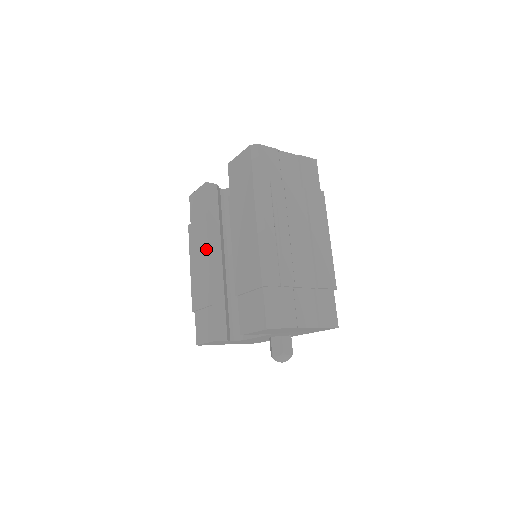
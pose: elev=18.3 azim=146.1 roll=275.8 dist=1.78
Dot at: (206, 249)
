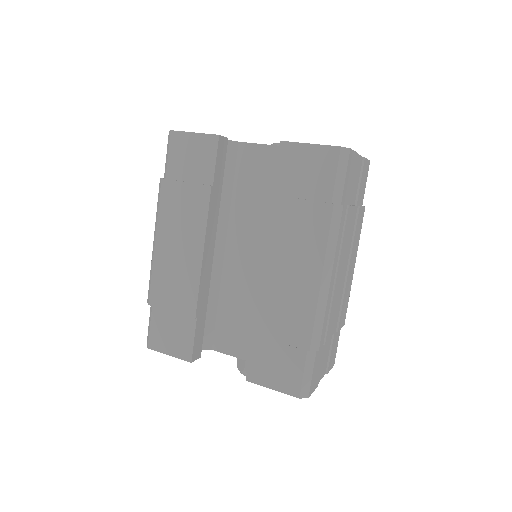
Dot at: (200, 239)
